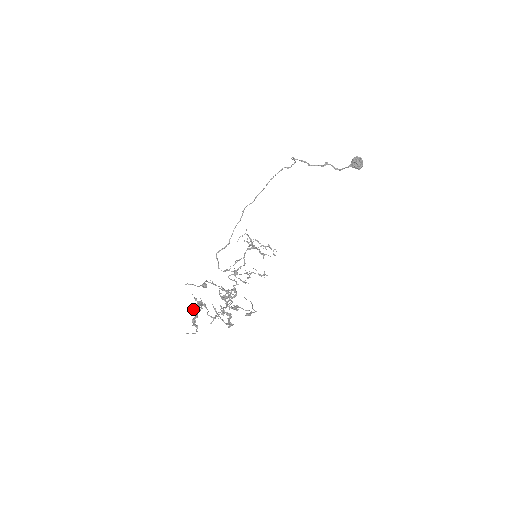
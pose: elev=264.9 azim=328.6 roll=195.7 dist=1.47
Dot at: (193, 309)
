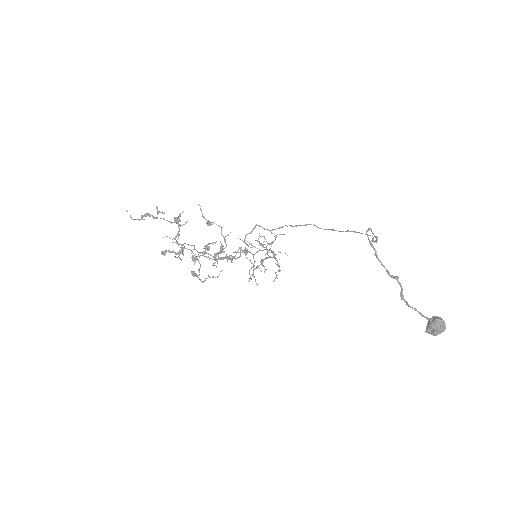
Dot at: (160, 212)
